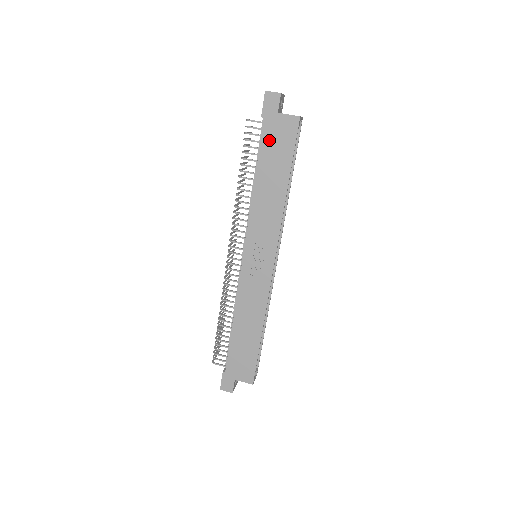
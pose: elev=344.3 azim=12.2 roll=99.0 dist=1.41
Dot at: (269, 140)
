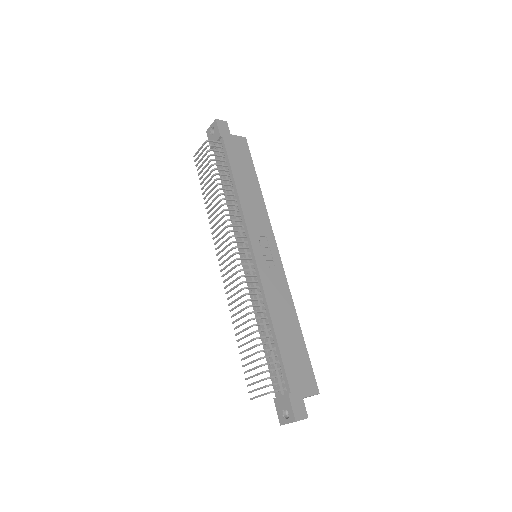
Dot at: (233, 152)
